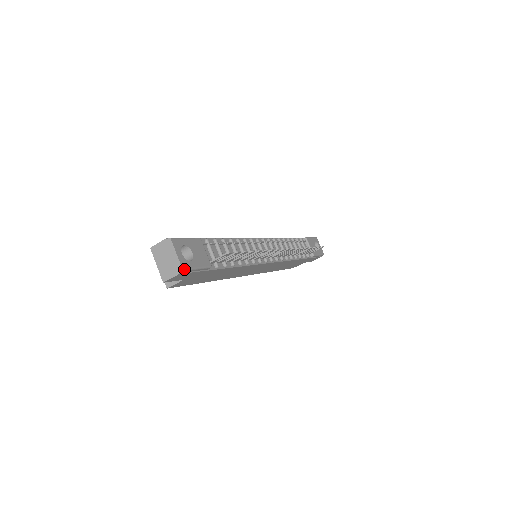
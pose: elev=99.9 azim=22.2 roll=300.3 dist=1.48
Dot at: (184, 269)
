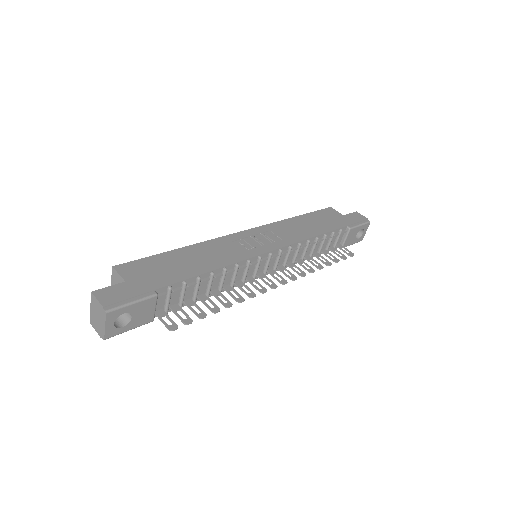
Dot at: (107, 338)
